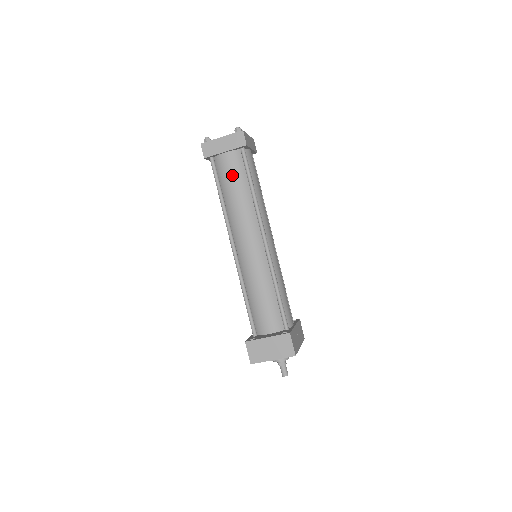
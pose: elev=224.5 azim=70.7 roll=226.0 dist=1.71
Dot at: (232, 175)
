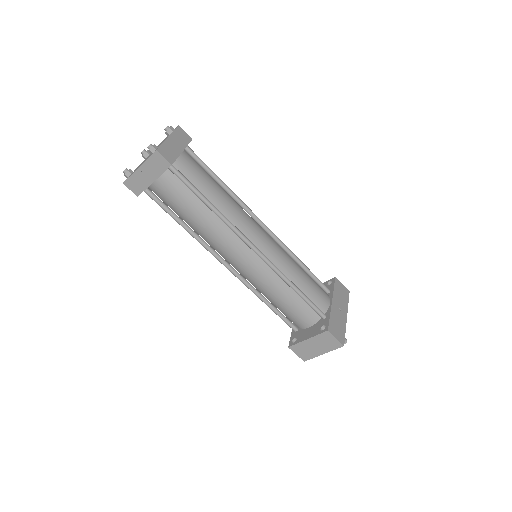
Dot at: (178, 202)
